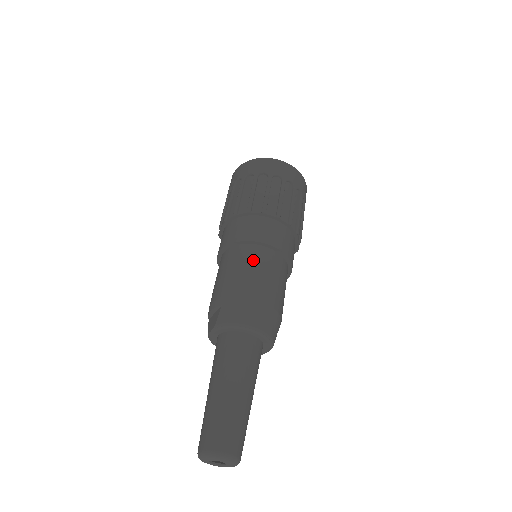
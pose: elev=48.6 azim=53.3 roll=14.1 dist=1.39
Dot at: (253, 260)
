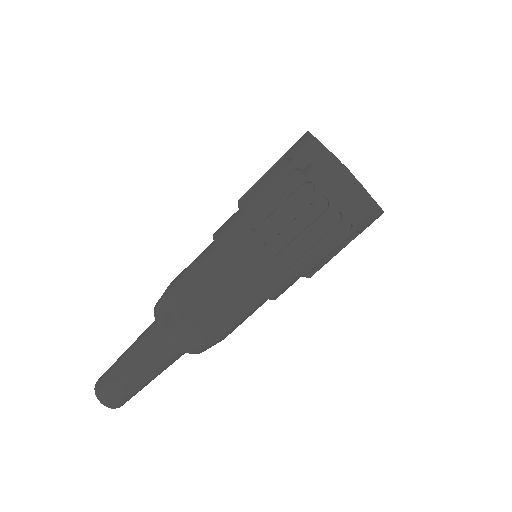
Dot at: (239, 305)
